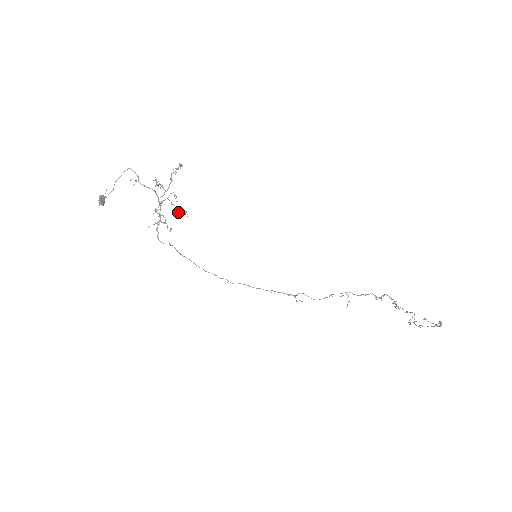
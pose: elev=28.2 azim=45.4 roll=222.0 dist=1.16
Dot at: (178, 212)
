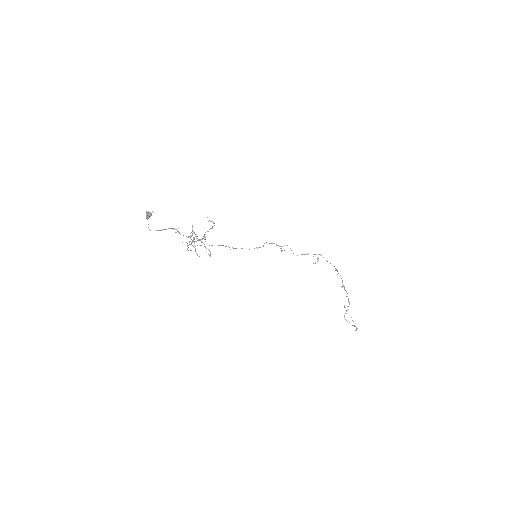
Dot at: occluded
